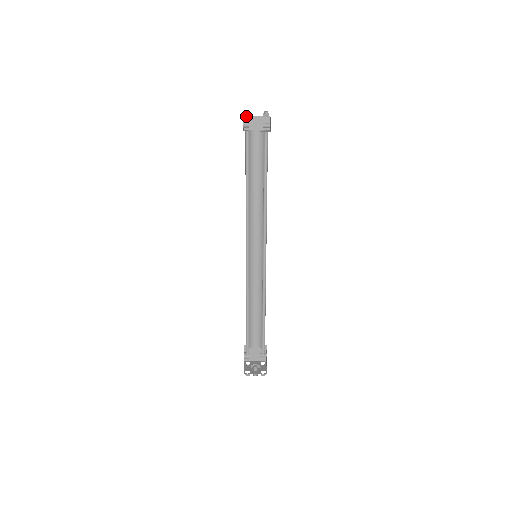
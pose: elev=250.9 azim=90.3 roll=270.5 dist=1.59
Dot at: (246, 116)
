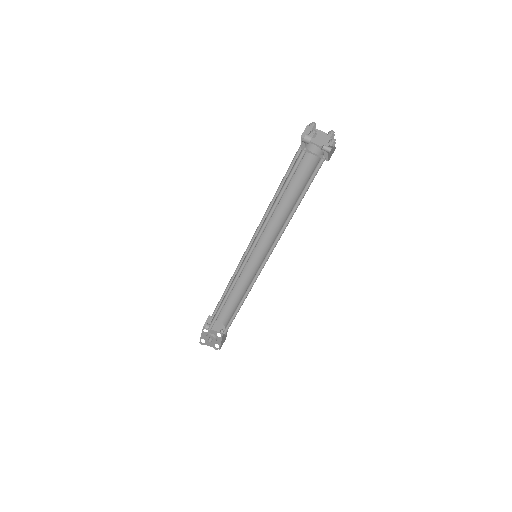
Dot at: (311, 135)
